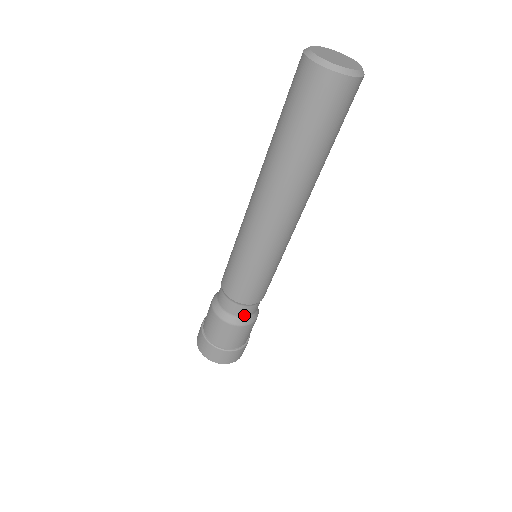
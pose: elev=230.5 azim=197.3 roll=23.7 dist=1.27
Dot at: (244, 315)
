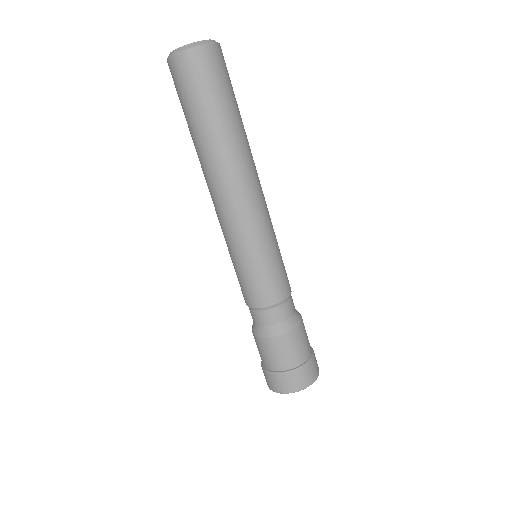
Dot at: (284, 319)
